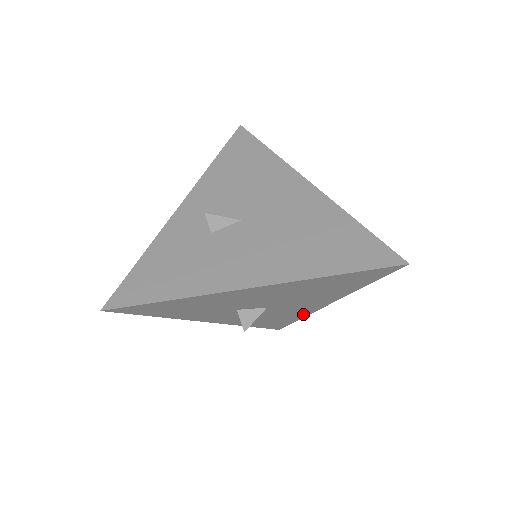
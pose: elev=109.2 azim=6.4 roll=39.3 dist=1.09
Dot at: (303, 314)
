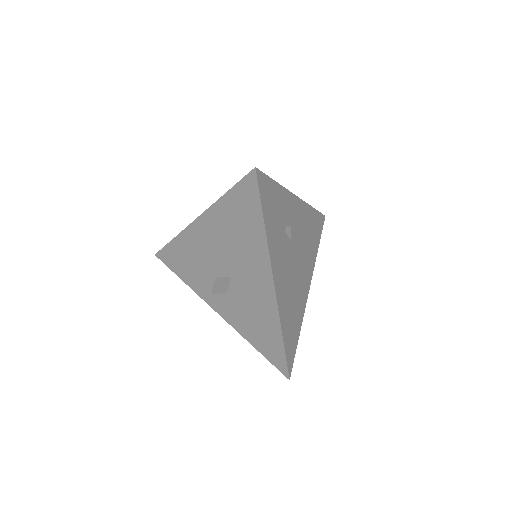
Dot at: (274, 316)
